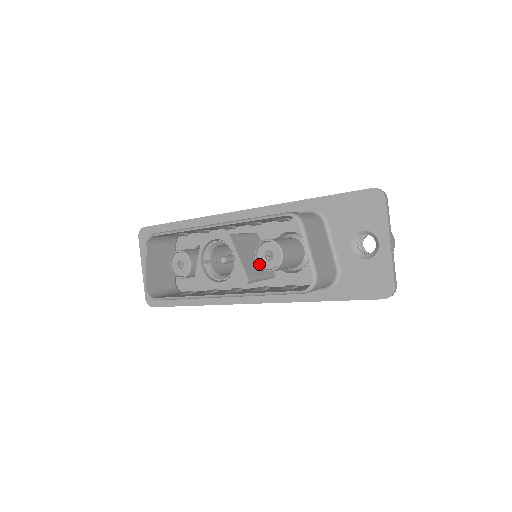
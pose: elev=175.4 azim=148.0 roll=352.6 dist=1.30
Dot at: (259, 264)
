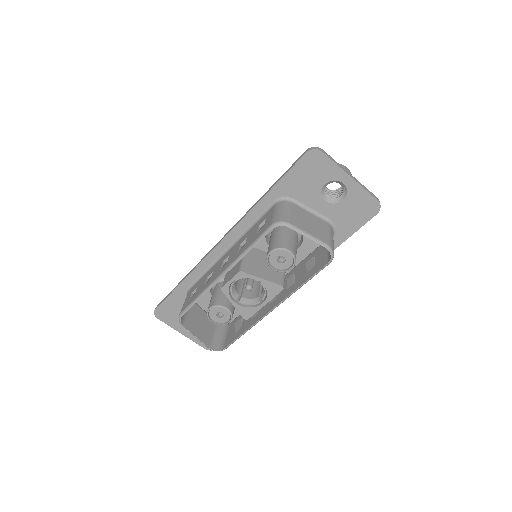
Dot at: (279, 270)
